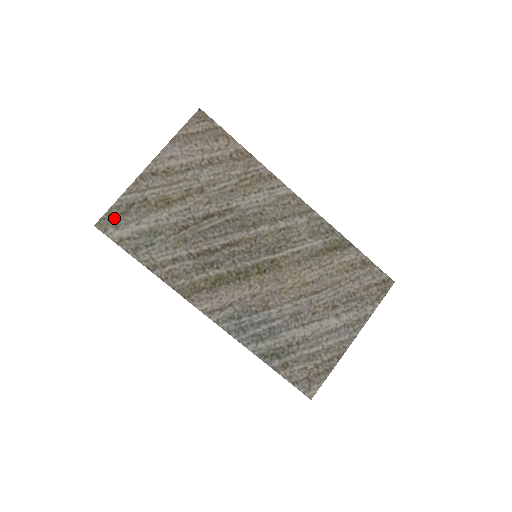
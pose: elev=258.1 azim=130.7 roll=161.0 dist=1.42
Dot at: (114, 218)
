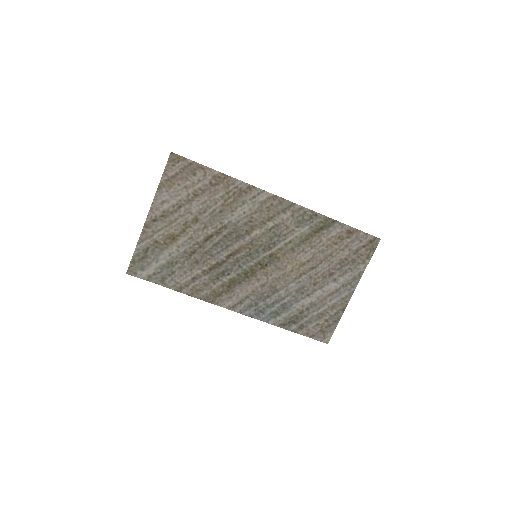
Dot at: (138, 263)
